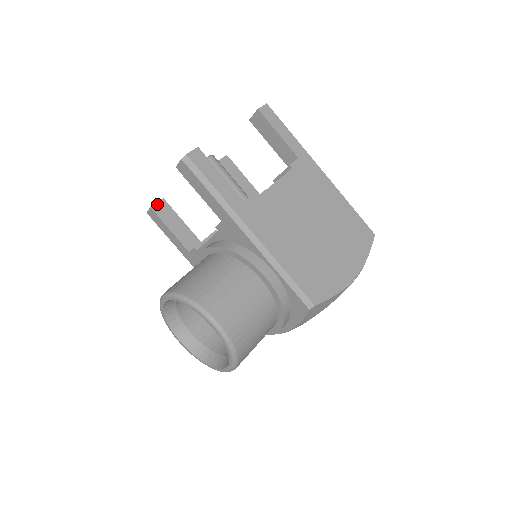
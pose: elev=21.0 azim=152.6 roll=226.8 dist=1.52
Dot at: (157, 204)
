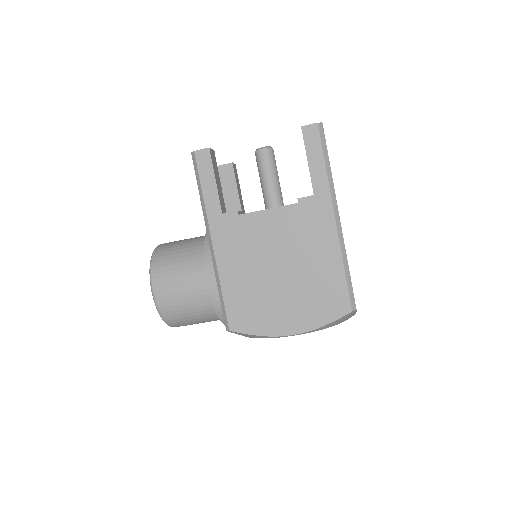
Dot at: (224, 165)
